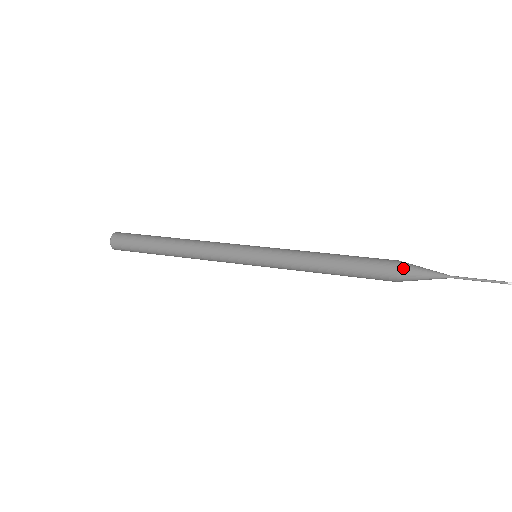
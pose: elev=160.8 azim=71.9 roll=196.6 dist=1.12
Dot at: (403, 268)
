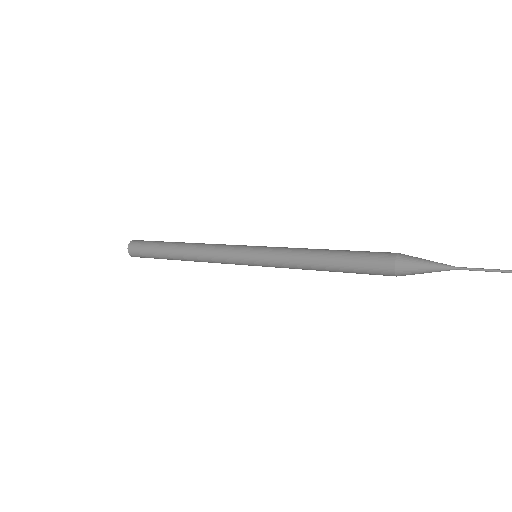
Dot at: (401, 265)
